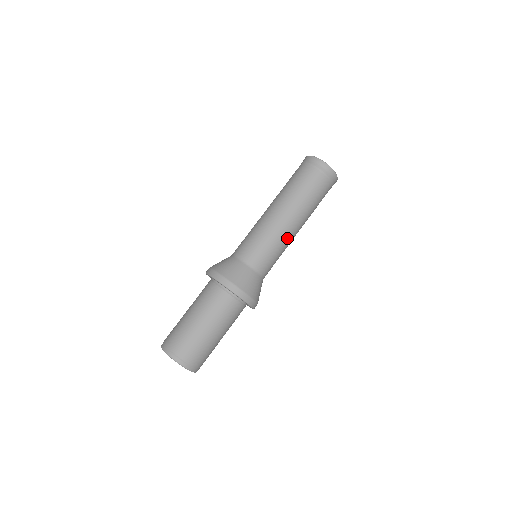
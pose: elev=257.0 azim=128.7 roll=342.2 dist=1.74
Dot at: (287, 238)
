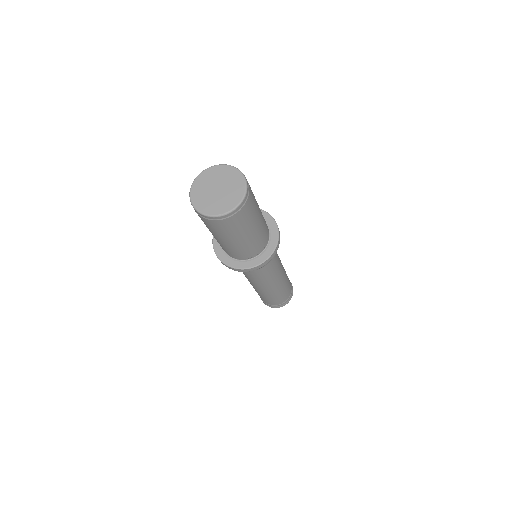
Dot at: (281, 268)
